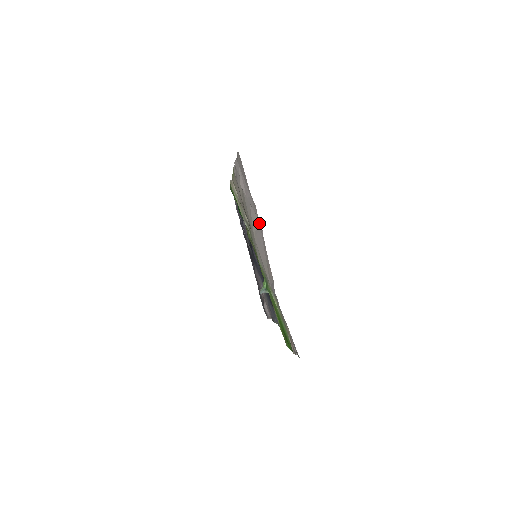
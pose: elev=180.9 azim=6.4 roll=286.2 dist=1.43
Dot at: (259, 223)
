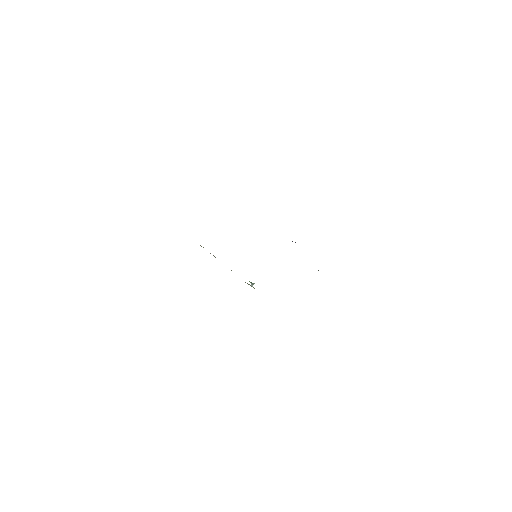
Dot at: occluded
